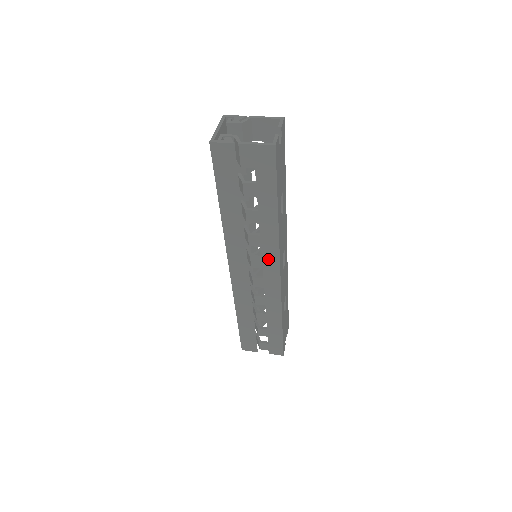
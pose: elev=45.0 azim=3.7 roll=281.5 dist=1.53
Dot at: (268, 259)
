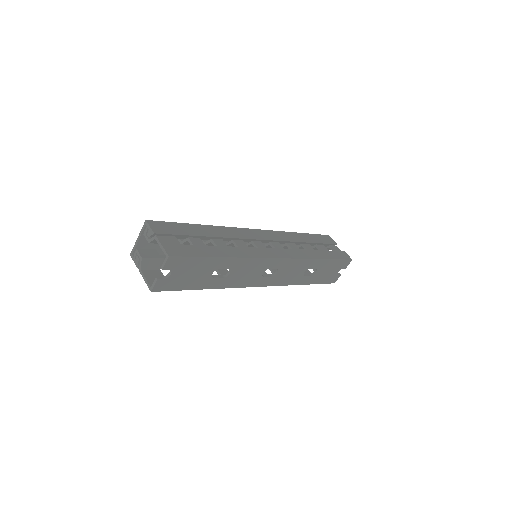
Dot at: occluded
